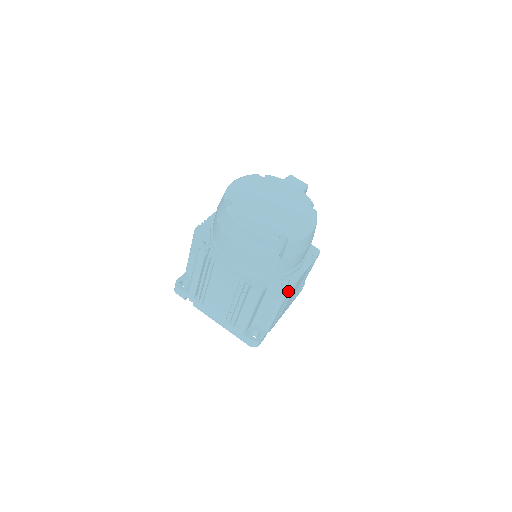
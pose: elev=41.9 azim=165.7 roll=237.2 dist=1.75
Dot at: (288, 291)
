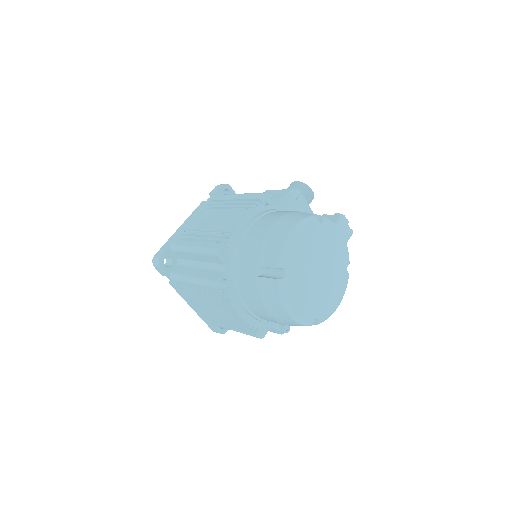
Dot at: (283, 333)
